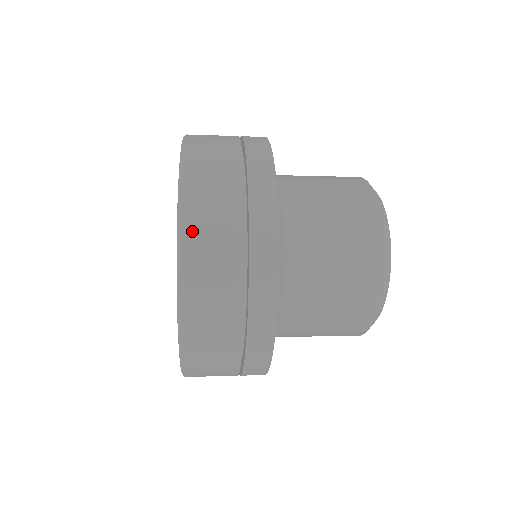
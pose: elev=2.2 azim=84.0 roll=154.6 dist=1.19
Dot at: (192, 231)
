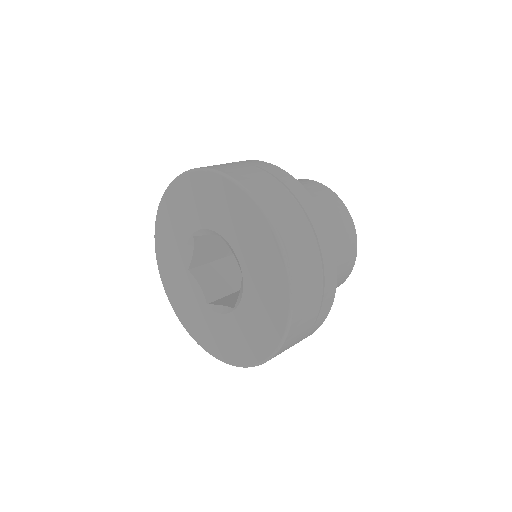
Dot at: (281, 351)
